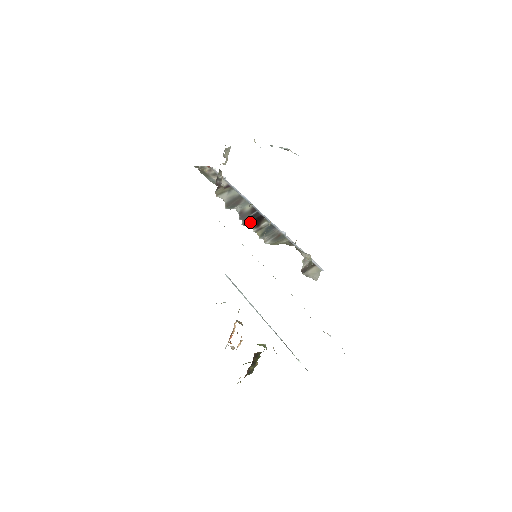
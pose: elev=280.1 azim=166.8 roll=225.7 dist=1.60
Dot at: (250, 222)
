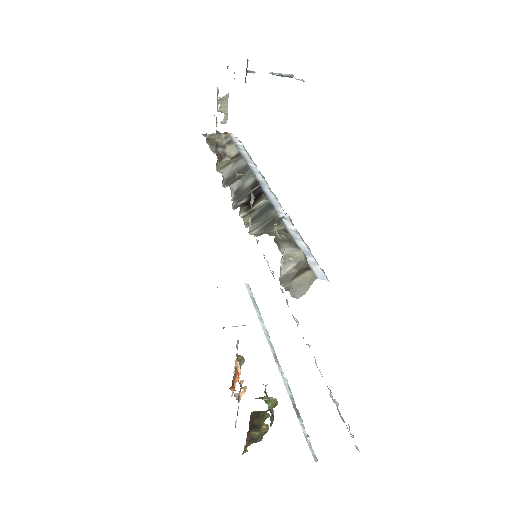
Dot at: (243, 203)
